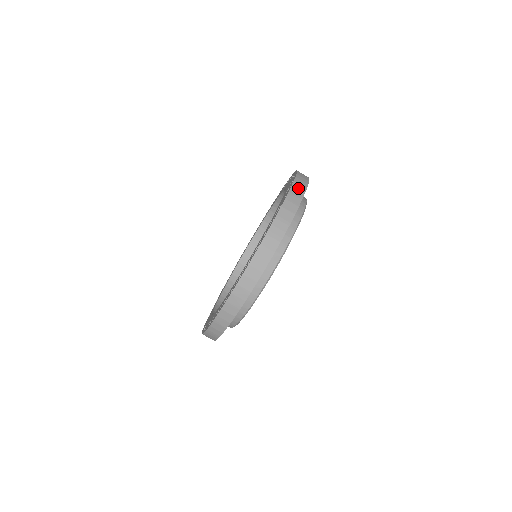
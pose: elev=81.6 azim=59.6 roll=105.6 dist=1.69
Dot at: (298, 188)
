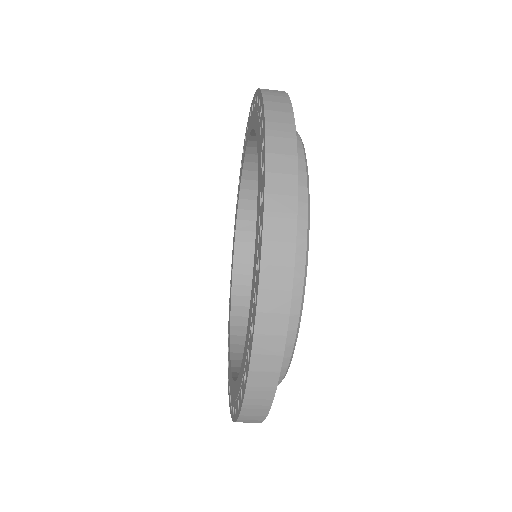
Dot at: (272, 308)
